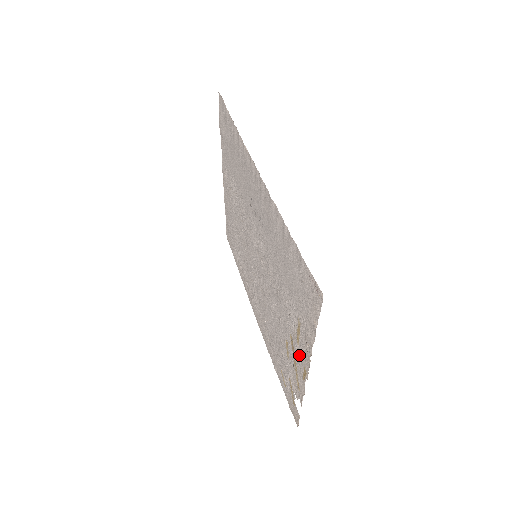
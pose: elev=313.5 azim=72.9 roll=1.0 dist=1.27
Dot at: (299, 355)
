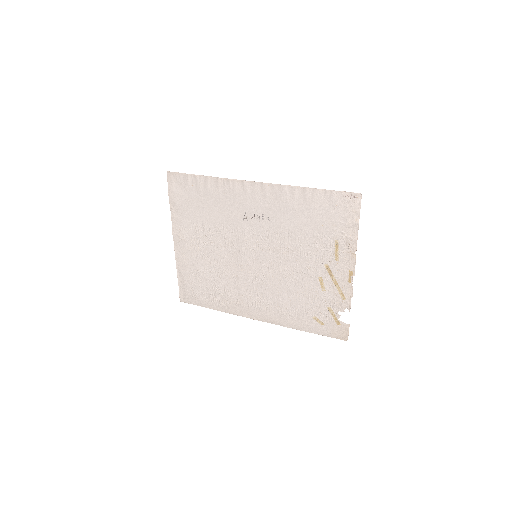
Dot at: (340, 268)
